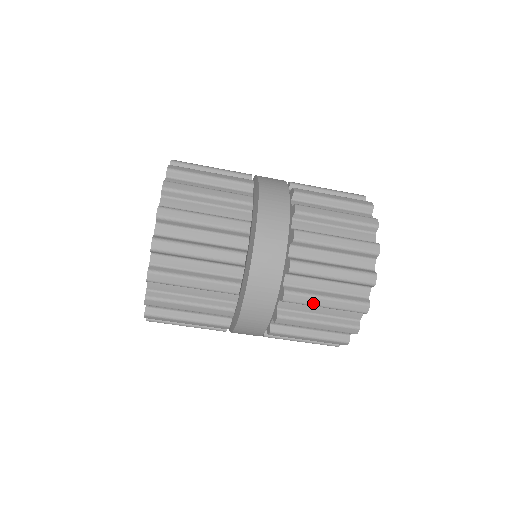
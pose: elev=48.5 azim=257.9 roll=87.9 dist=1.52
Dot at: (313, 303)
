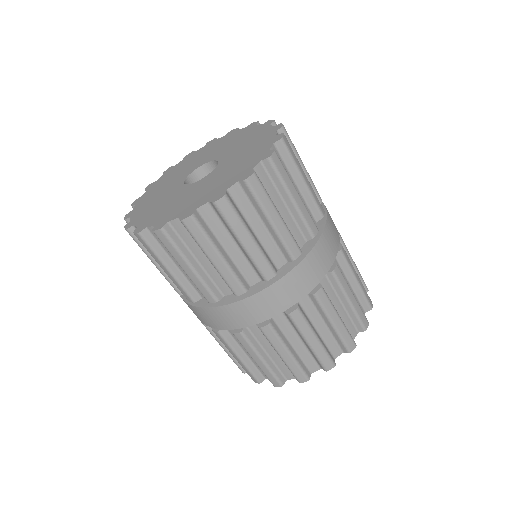
Dot at: (229, 350)
